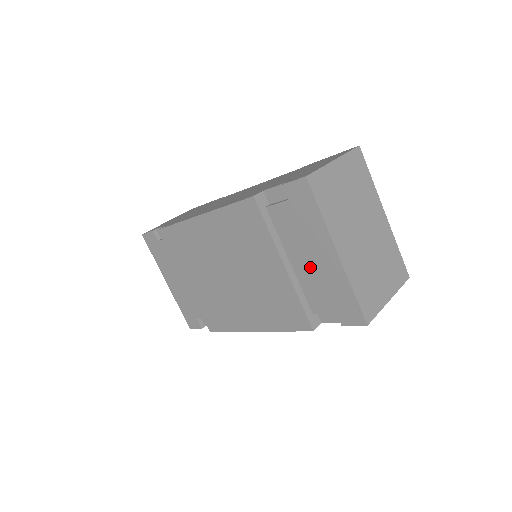
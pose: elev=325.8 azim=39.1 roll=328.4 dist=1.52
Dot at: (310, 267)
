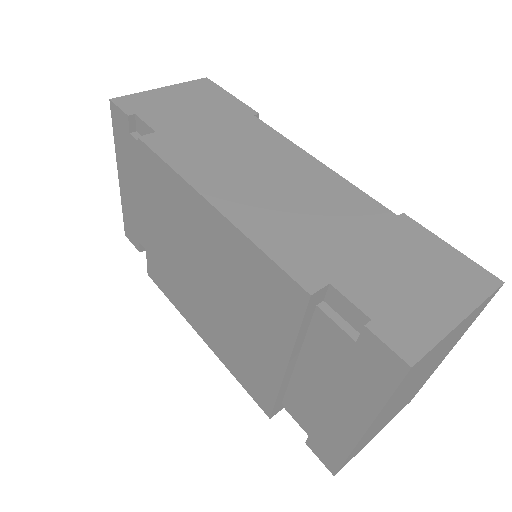
Dot at: (318, 393)
